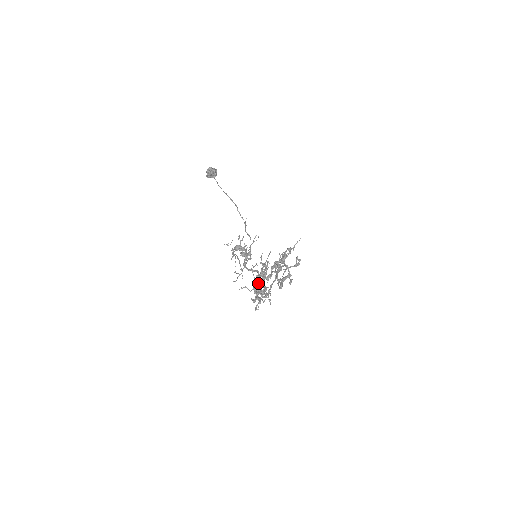
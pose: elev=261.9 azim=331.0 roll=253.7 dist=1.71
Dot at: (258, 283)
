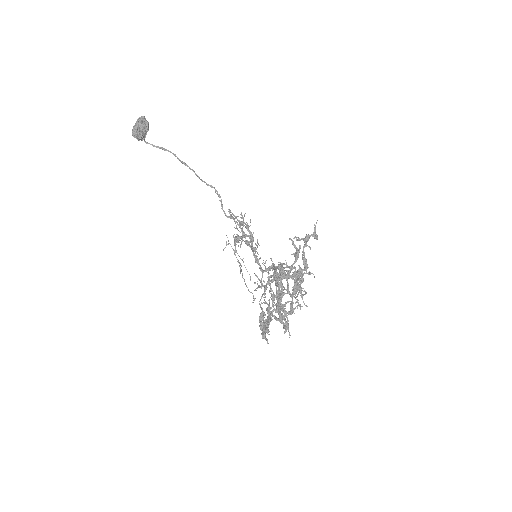
Dot at: occluded
